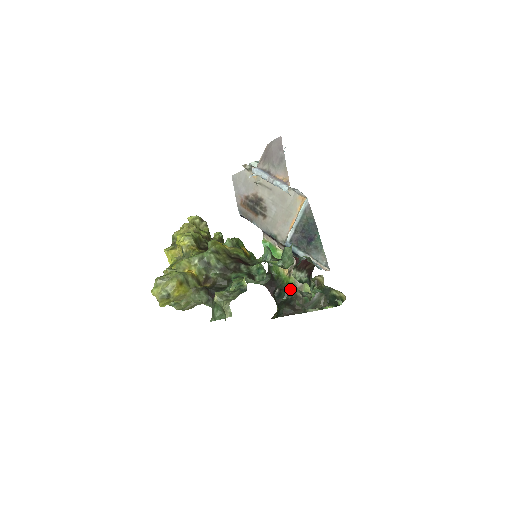
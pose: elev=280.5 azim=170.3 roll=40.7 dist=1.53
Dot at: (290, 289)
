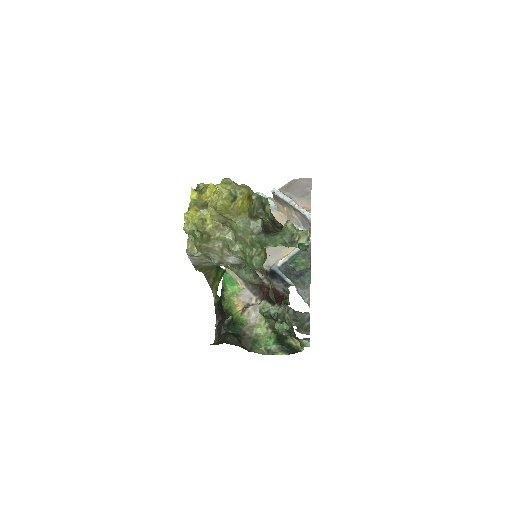
Dot at: (239, 325)
